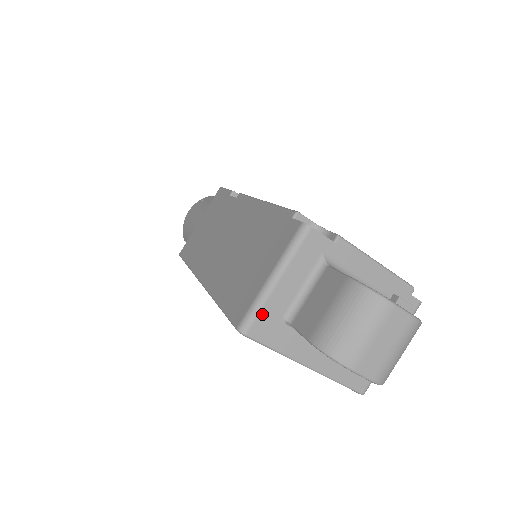
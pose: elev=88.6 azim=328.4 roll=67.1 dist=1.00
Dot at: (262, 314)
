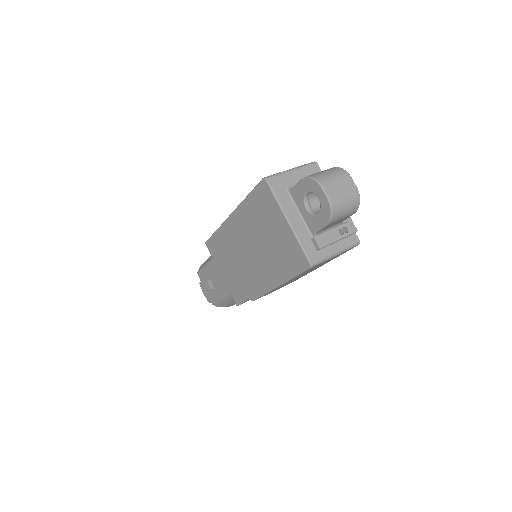
Dot at: (279, 178)
